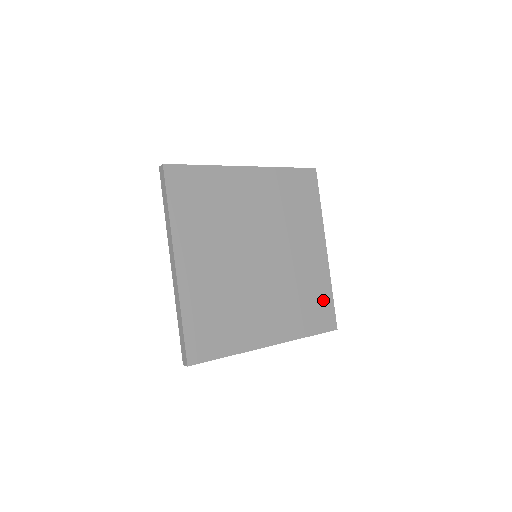
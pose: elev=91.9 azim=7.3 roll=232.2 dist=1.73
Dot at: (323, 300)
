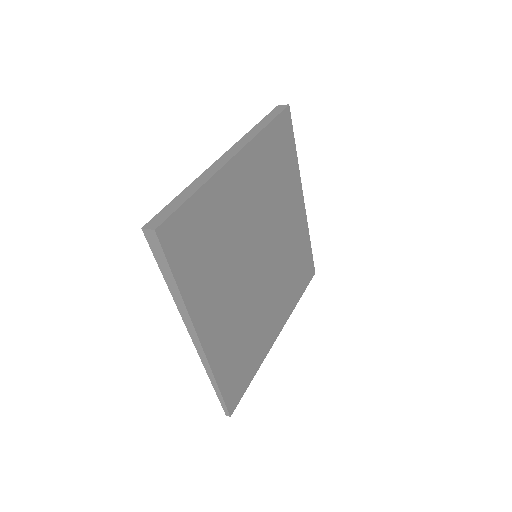
Dot at: (247, 371)
